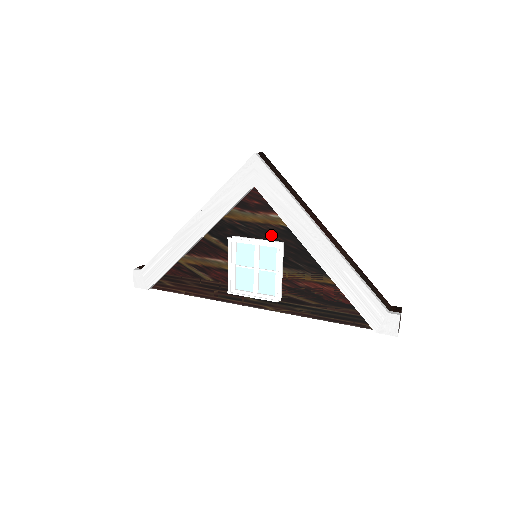
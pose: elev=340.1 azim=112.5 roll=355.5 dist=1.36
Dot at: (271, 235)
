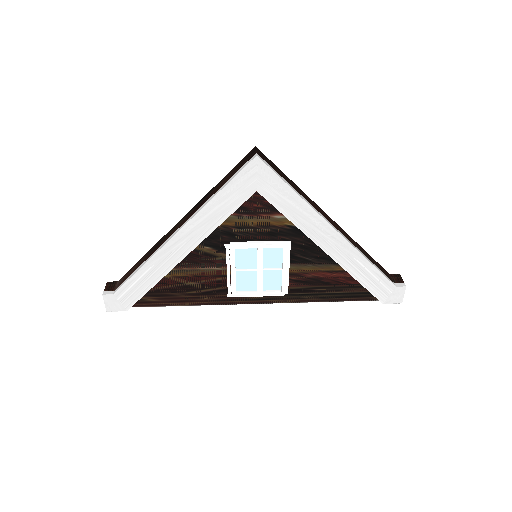
Dot at: (275, 236)
